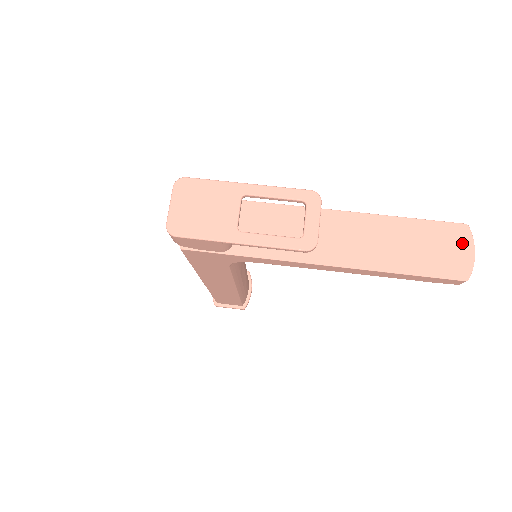
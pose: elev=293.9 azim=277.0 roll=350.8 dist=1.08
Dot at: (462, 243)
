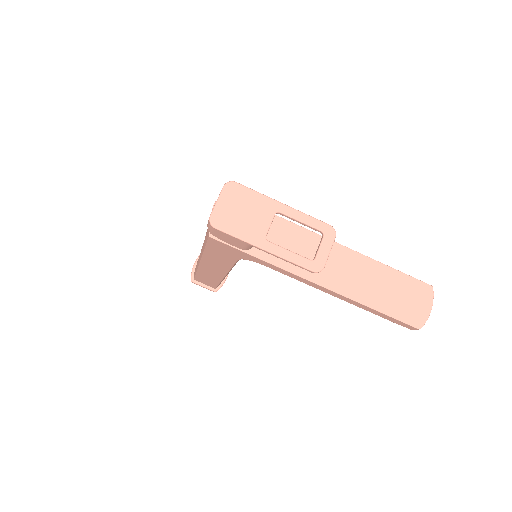
Dot at: (425, 299)
